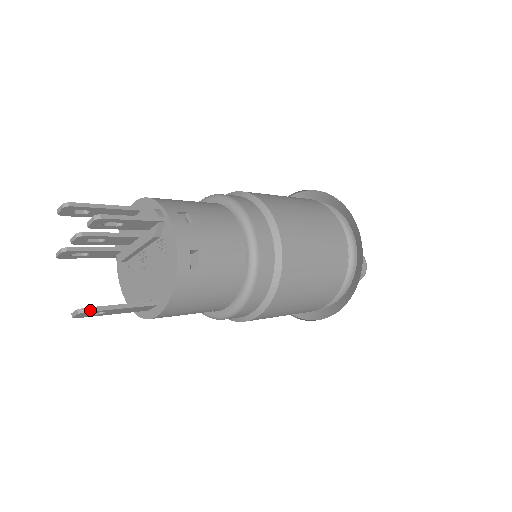
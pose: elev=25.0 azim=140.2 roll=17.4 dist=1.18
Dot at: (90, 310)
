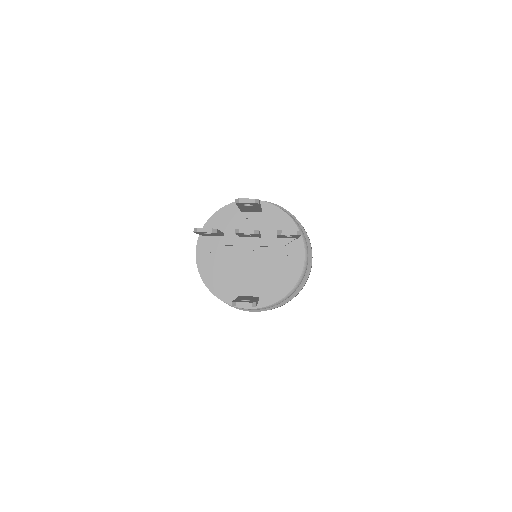
Dot at: (256, 304)
